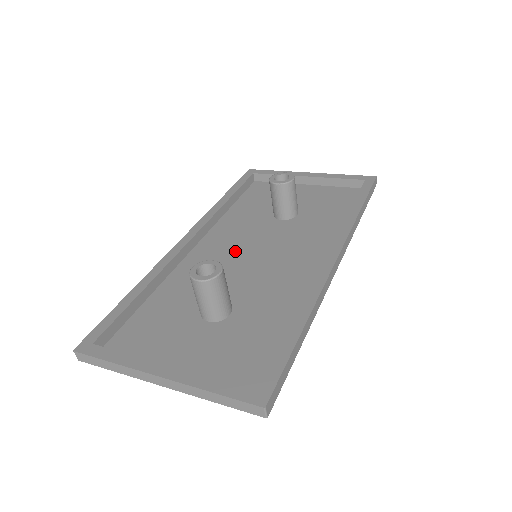
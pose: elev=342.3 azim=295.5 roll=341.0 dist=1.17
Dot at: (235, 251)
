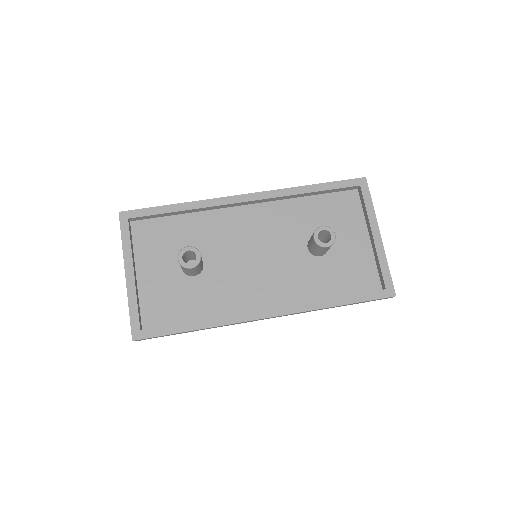
Dot at: (254, 238)
